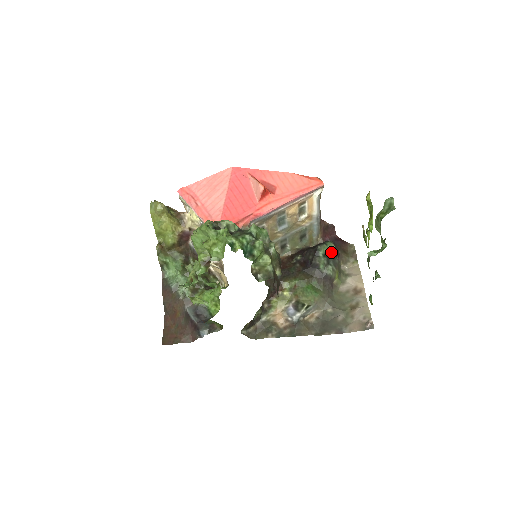
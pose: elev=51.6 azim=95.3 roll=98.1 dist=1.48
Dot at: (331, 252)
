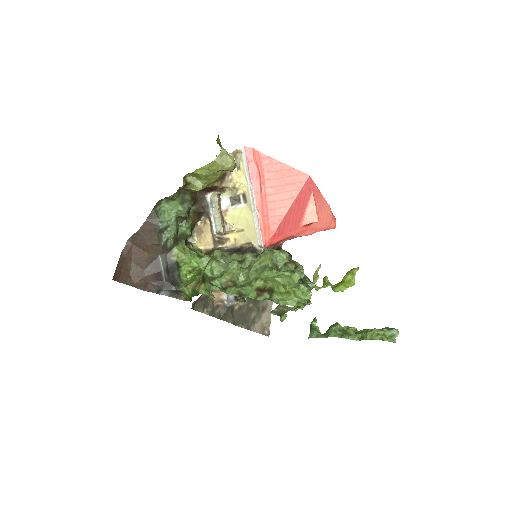
Dot at: occluded
